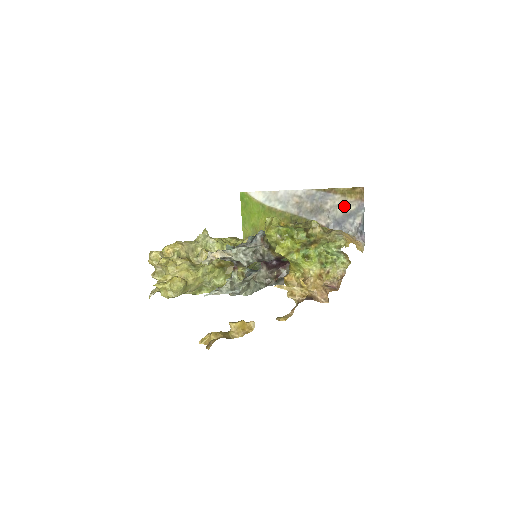
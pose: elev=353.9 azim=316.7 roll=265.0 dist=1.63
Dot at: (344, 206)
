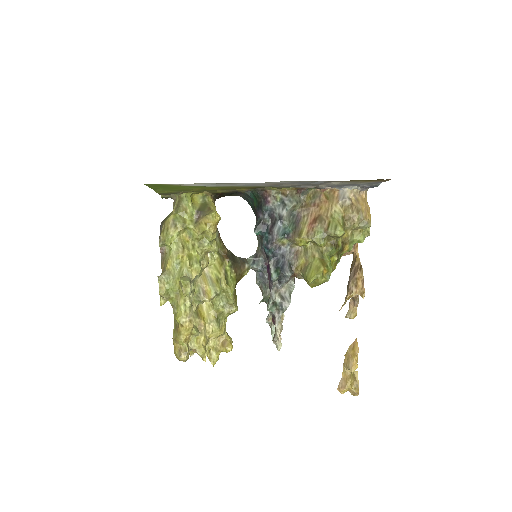
Dot at: occluded
